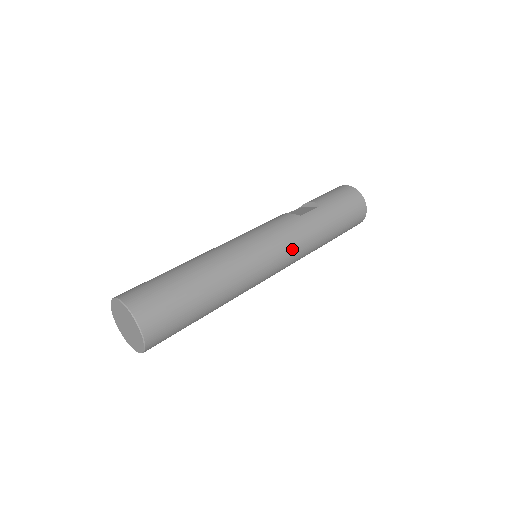
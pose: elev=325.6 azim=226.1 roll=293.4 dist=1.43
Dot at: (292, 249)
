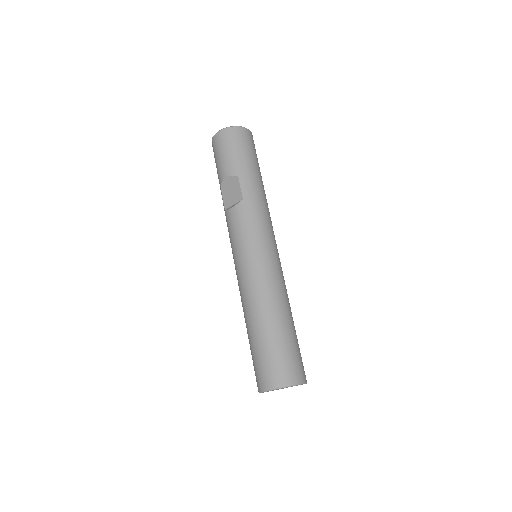
Dot at: (269, 226)
